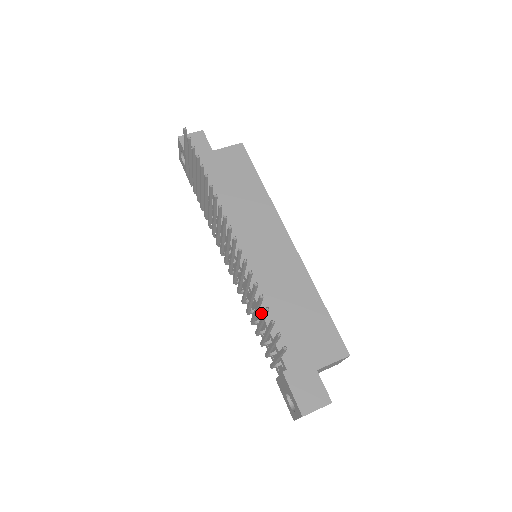
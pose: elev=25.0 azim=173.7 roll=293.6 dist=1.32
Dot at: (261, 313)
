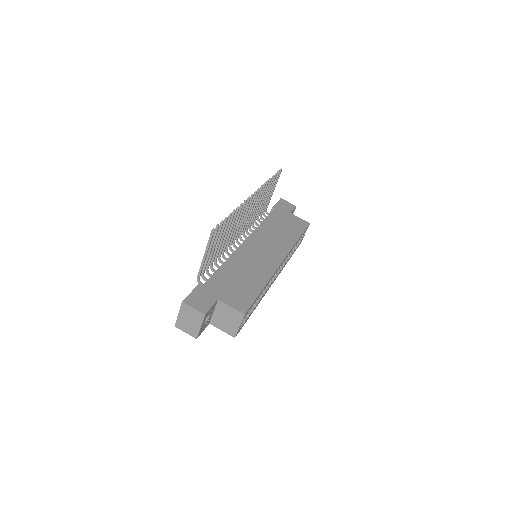
Dot at: (225, 261)
